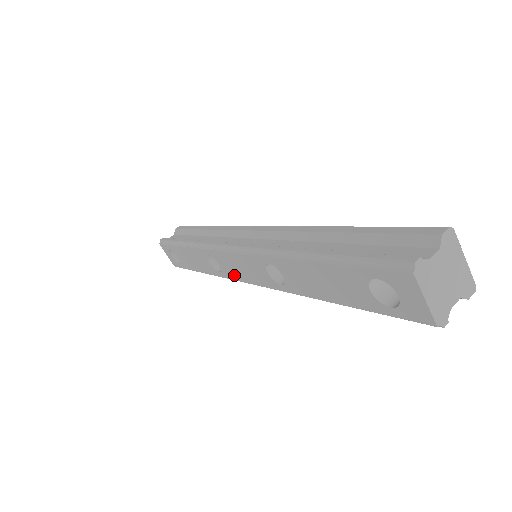
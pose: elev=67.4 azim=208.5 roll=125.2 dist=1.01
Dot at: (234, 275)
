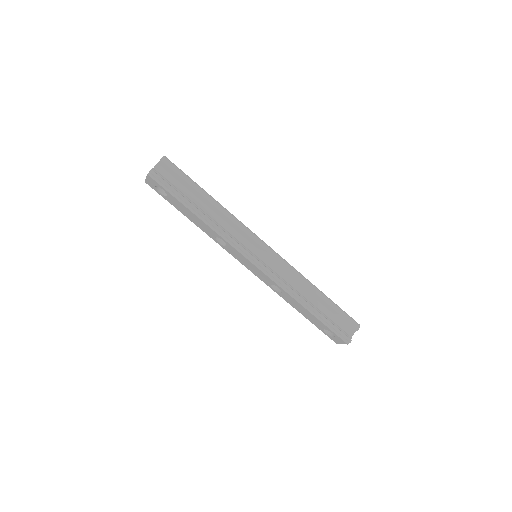
Dot at: (235, 256)
